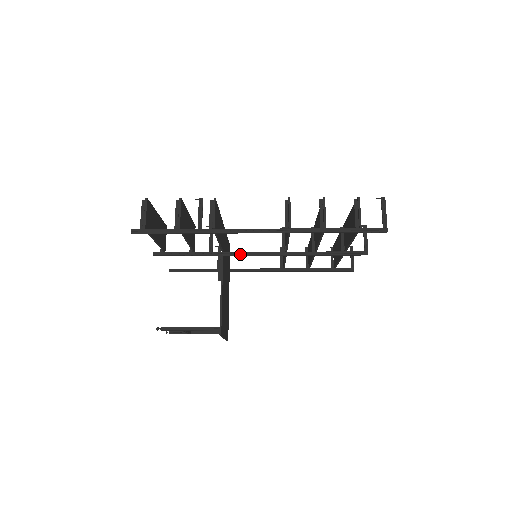
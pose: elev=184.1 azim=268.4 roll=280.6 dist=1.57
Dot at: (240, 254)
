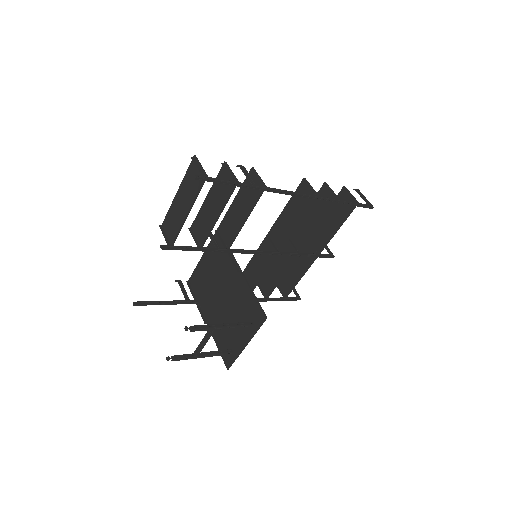
Dot at: (245, 251)
